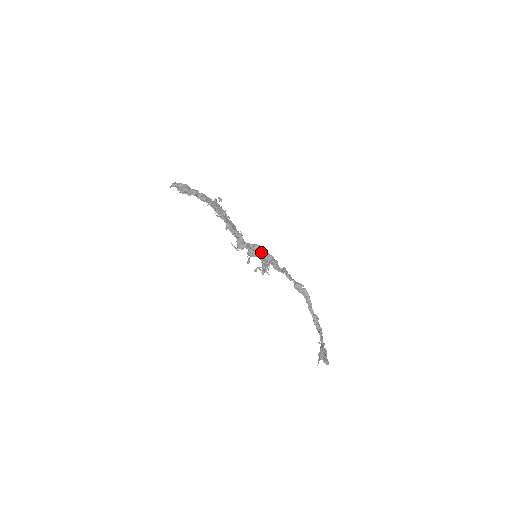
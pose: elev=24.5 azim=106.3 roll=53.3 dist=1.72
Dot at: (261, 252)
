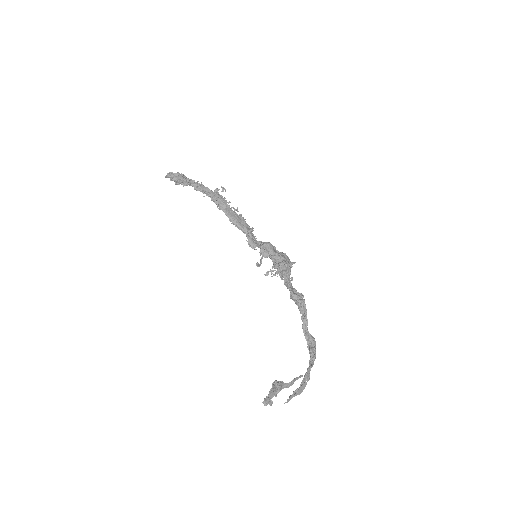
Dot at: (269, 252)
